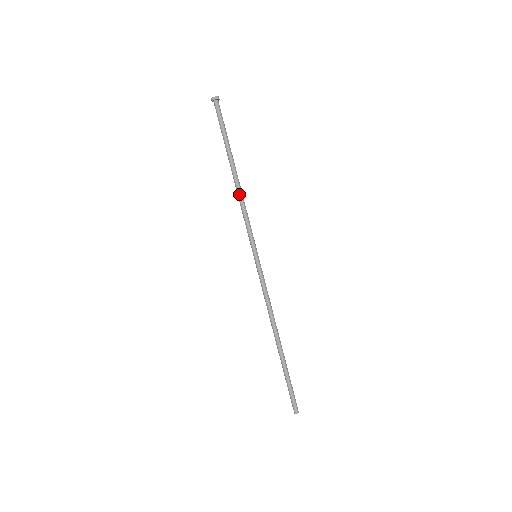
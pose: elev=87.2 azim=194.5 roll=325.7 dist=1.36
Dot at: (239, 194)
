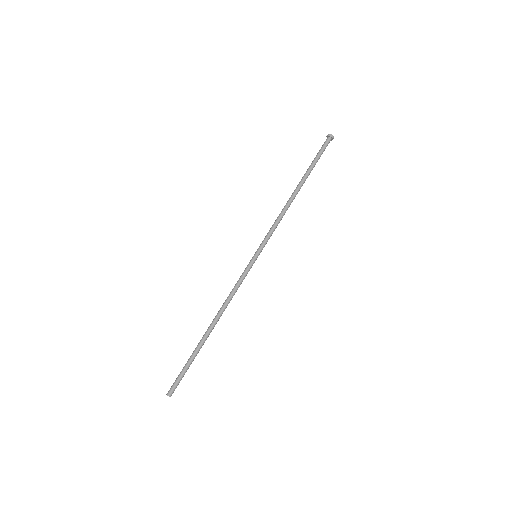
Dot at: (288, 207)
